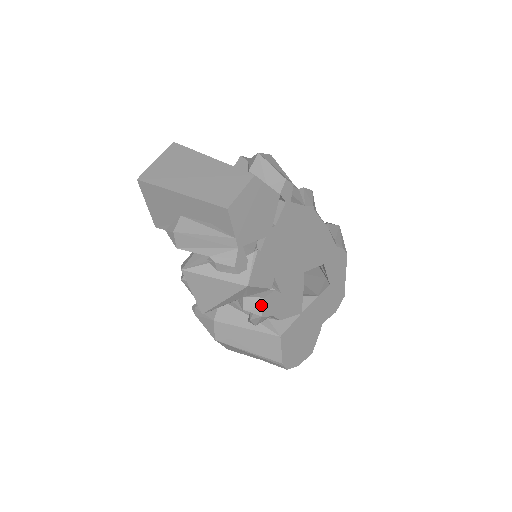
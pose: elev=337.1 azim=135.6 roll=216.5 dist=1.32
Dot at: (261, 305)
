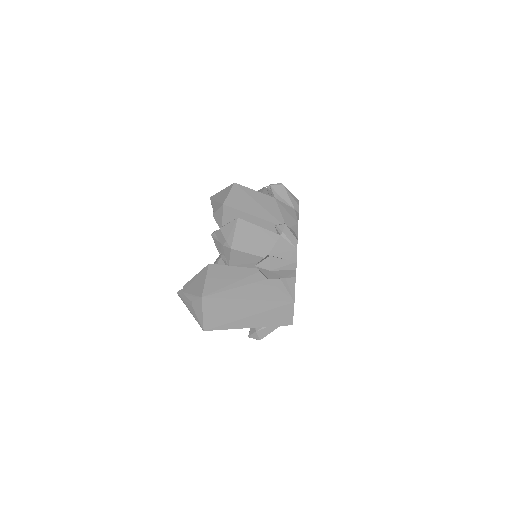
Dot at: occluded
